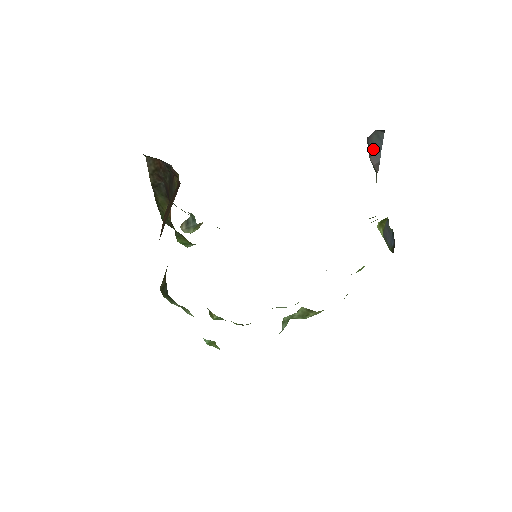
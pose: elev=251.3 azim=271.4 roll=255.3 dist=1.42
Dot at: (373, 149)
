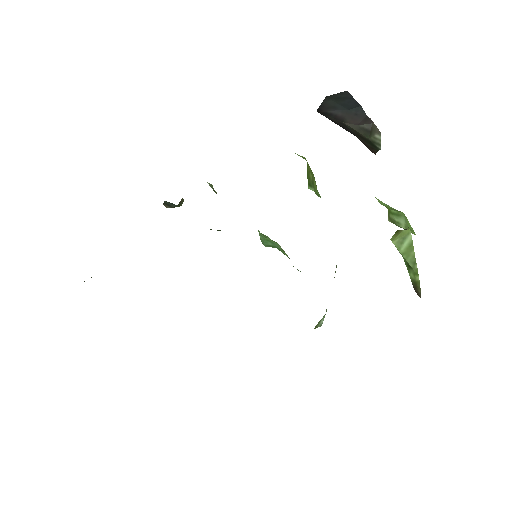
Dot at: (341, 110)
